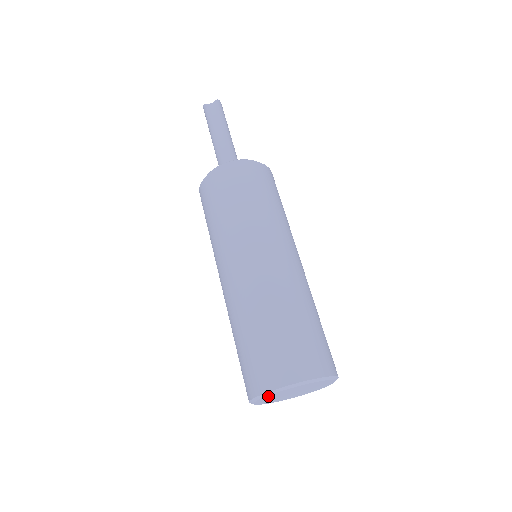
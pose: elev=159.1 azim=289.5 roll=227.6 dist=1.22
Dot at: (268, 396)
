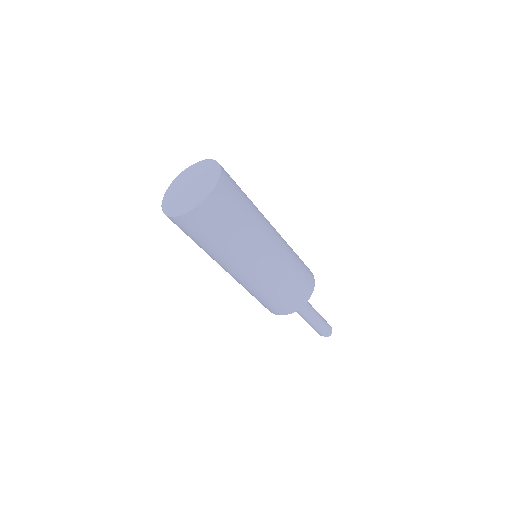
Dot at: (171, 187)
